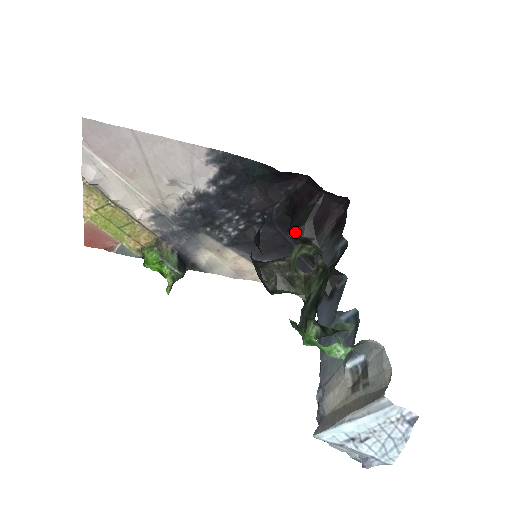
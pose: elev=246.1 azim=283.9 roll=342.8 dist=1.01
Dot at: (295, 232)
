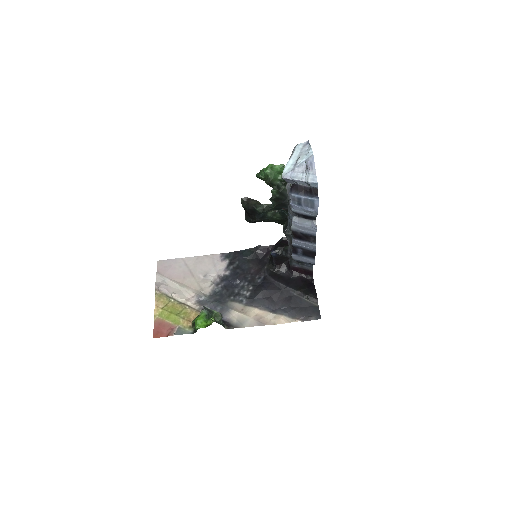
Dot at: (274, 249)
